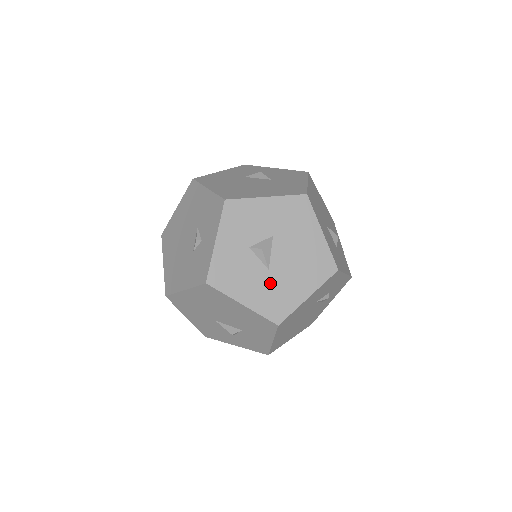
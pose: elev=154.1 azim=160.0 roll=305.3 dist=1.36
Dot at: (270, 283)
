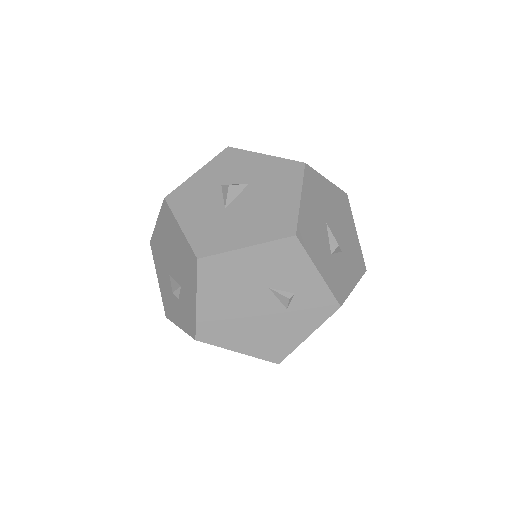
Dot at: (218, 219)
